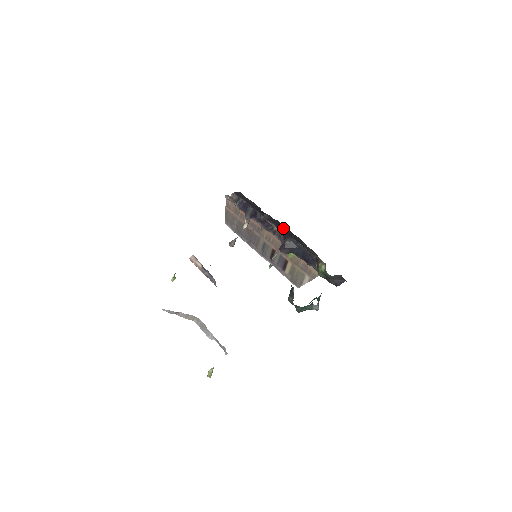
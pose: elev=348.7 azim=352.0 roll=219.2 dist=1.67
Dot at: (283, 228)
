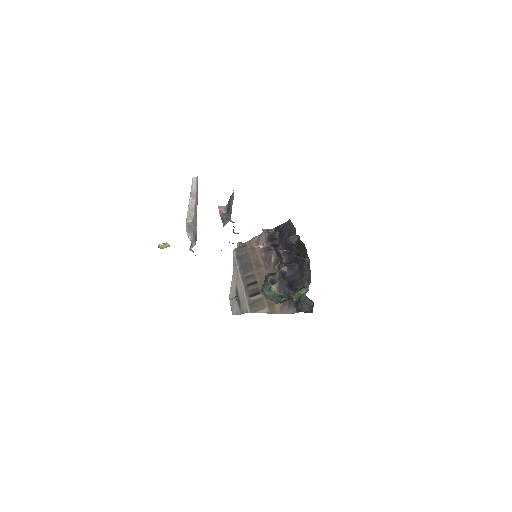
Dot at: (298, 255)
